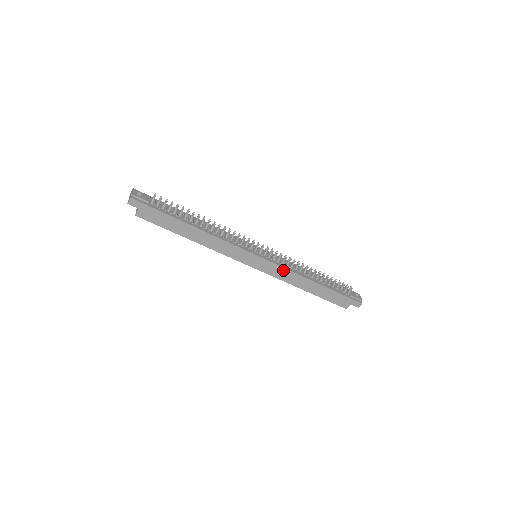
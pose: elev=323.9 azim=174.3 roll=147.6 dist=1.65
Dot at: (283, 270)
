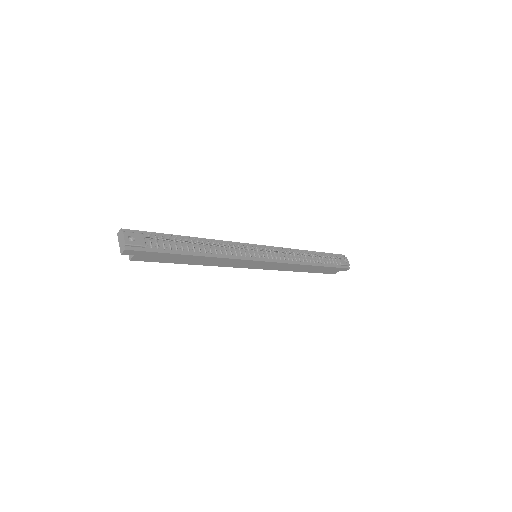
Dot at: (283, 264)
